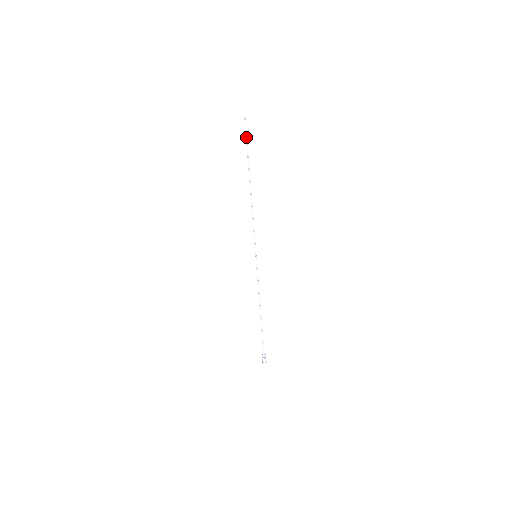
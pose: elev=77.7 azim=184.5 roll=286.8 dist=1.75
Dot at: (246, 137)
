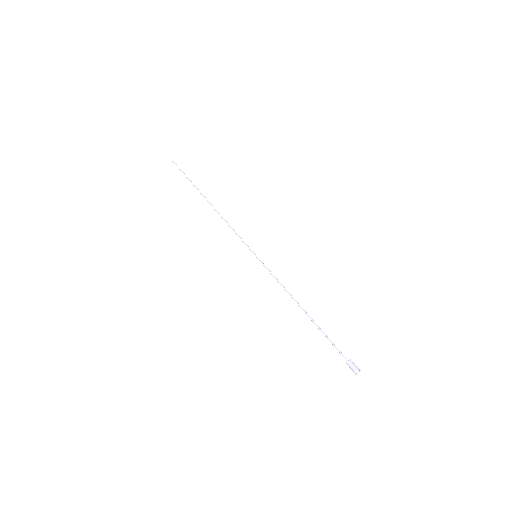
Dot at: (181, 171)
